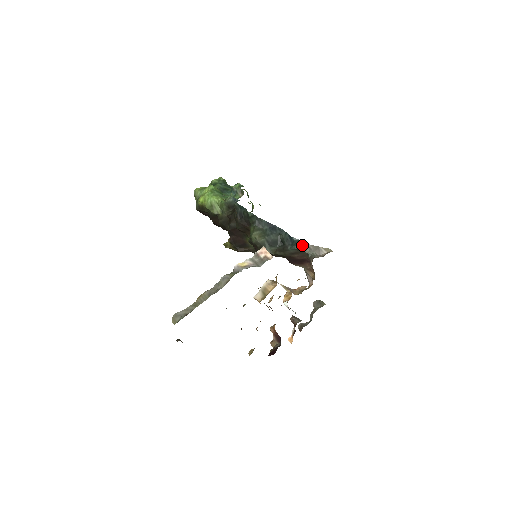
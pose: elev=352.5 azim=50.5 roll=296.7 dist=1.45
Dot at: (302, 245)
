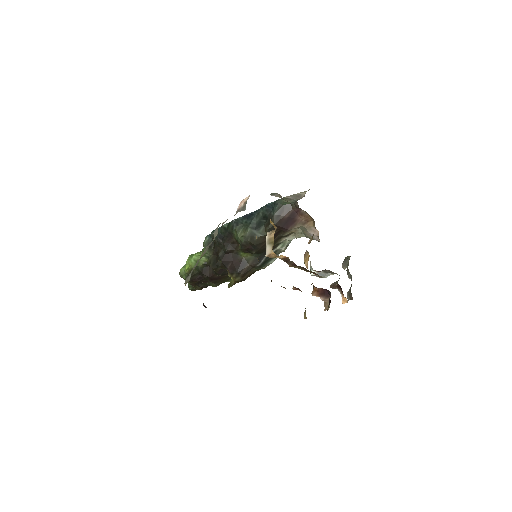
Dot at: (280, 201)
